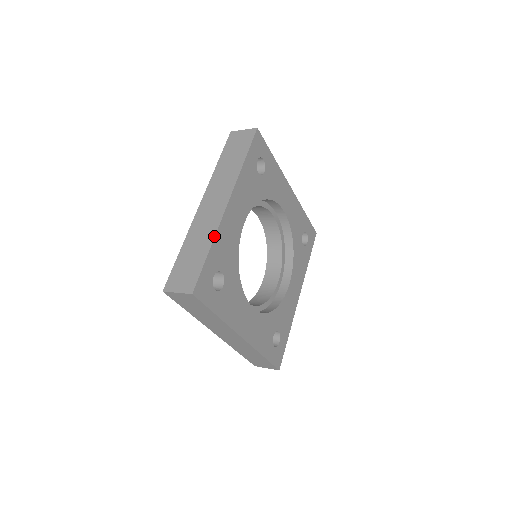
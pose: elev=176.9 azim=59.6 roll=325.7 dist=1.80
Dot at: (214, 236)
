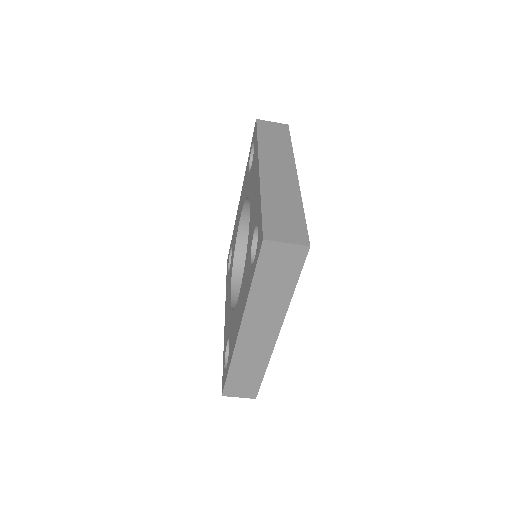
Dot at: (301, 198)
